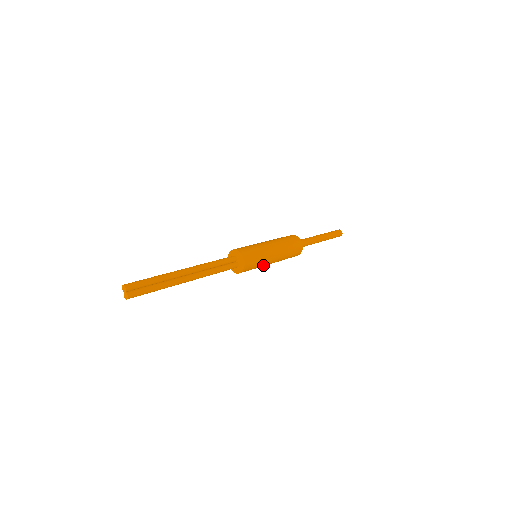
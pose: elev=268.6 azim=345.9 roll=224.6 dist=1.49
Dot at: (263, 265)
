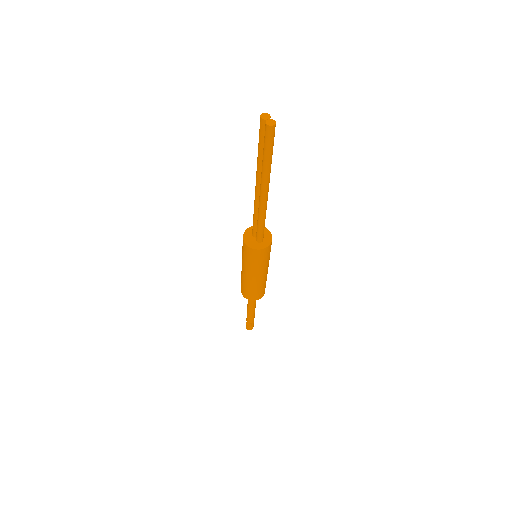
Dot at: (266, 265)
